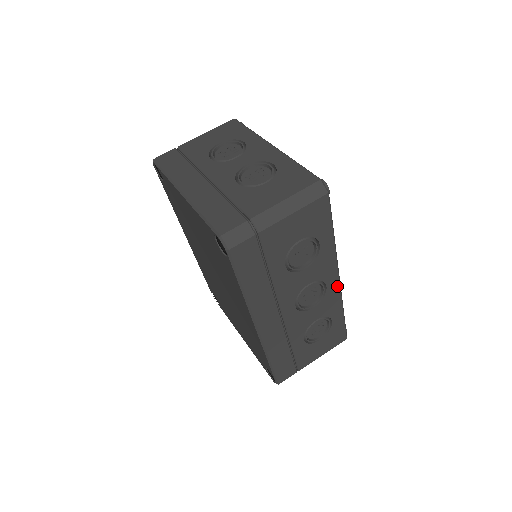
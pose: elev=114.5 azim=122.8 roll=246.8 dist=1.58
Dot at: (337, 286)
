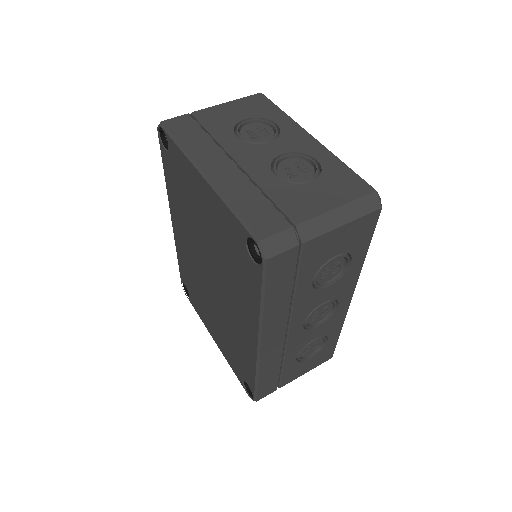
Dot at: (347, 306)
